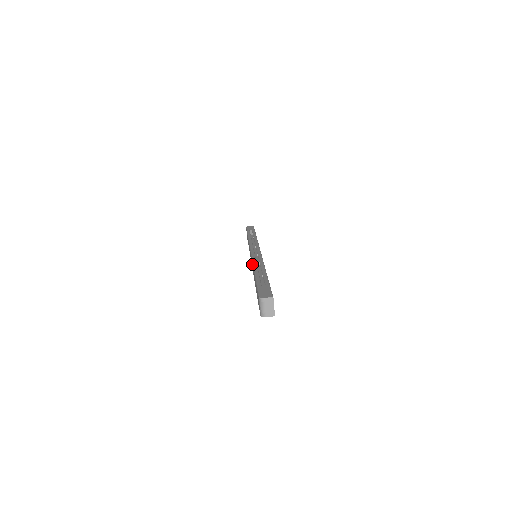
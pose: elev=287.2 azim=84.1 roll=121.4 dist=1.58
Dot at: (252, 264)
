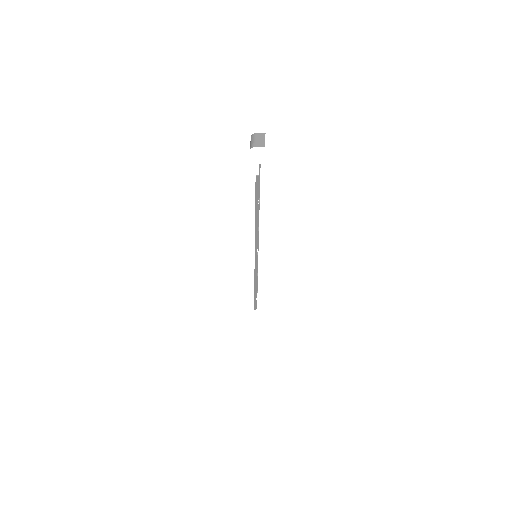
Dot at: occluded
